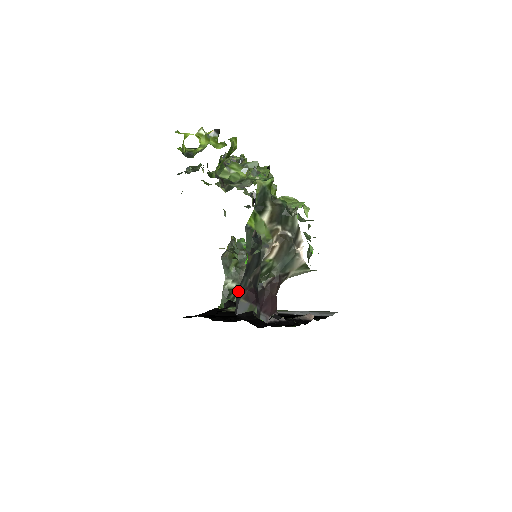
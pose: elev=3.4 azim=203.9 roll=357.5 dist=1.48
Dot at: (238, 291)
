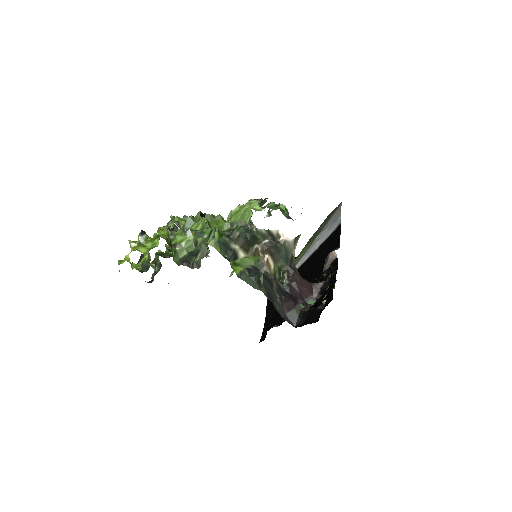
Dot at: (280, 314)
